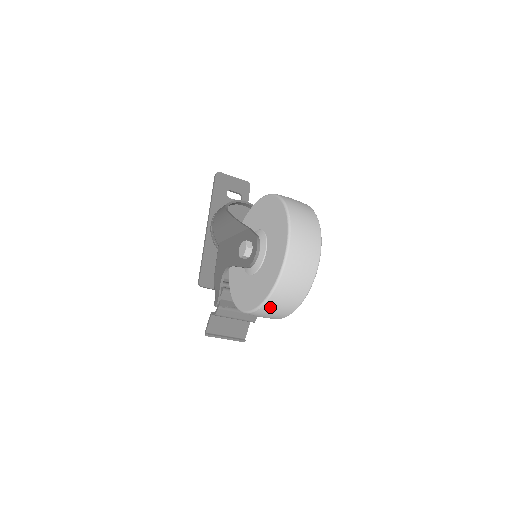
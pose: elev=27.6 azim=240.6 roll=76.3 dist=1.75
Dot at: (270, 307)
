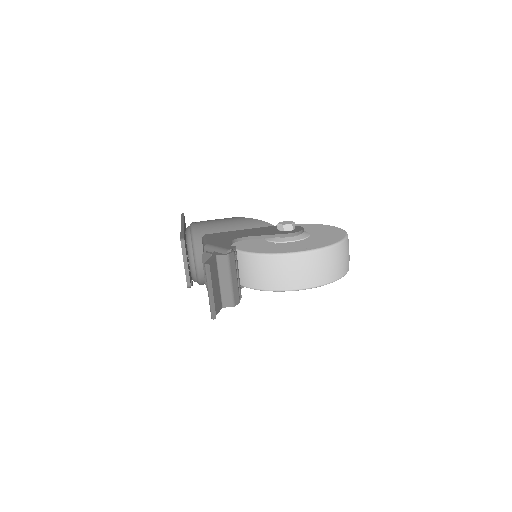
Dot at: (328, 256)
